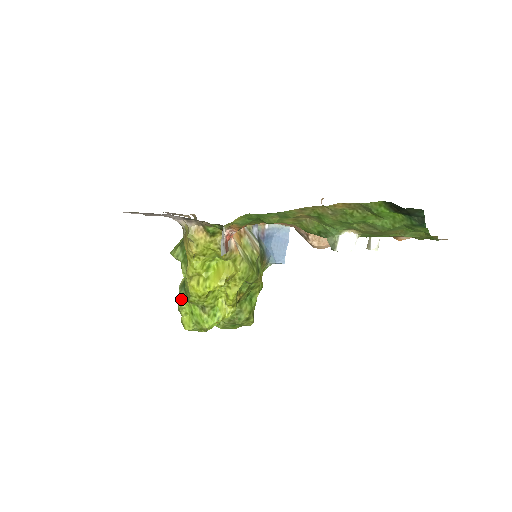
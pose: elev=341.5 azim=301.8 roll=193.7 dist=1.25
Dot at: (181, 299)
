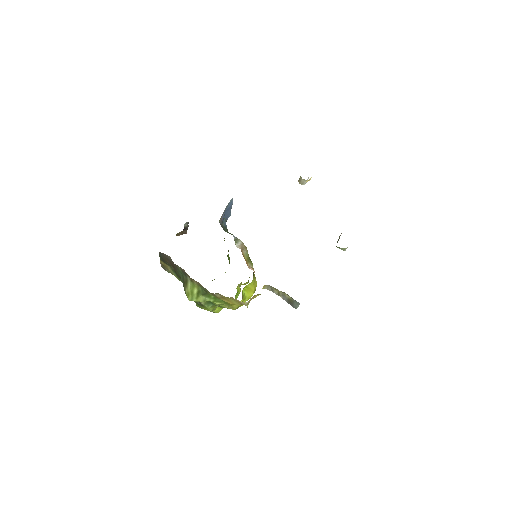
Dot at: (212, 309)
